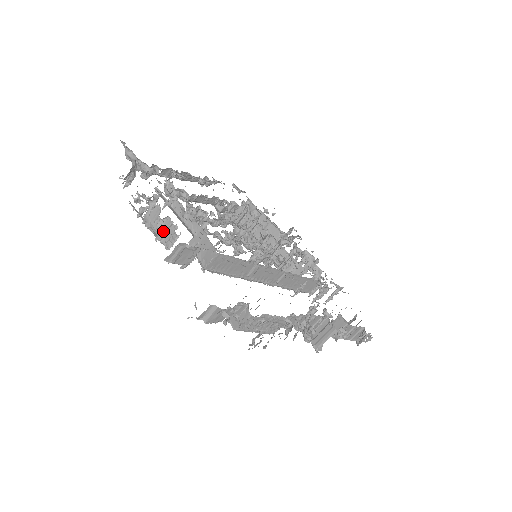
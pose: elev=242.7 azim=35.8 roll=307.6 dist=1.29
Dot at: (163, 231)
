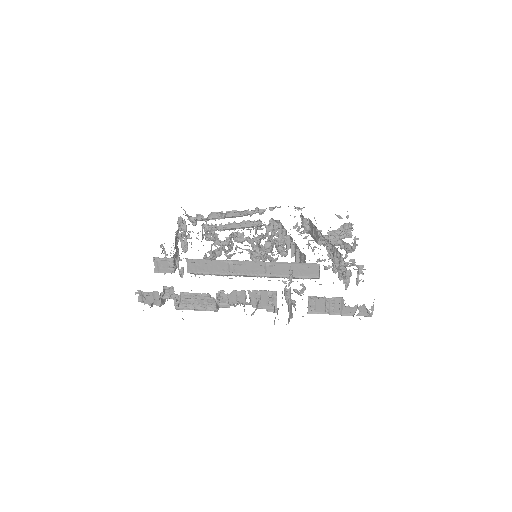
Dot at: (165, 254)
